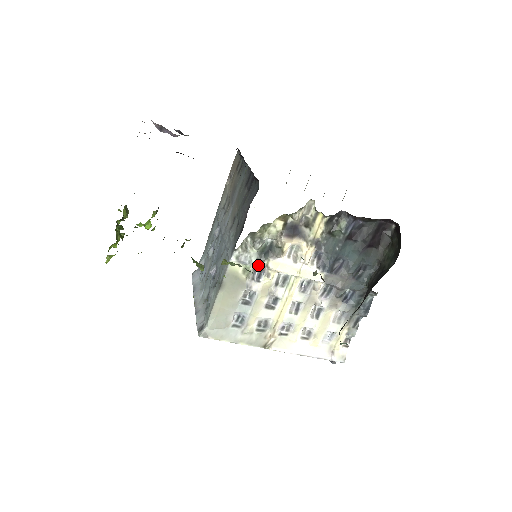
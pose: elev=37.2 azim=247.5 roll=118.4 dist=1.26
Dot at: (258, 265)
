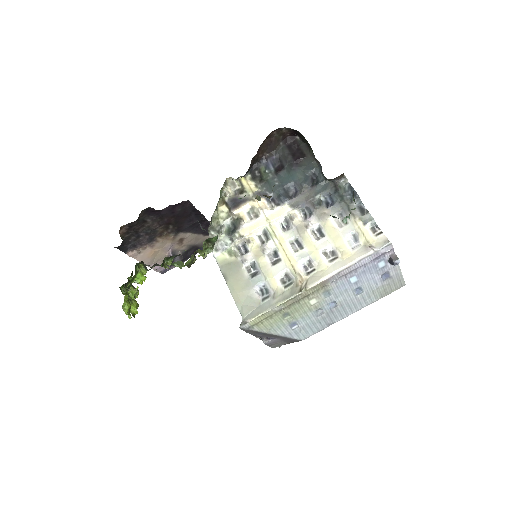
Dot at: (233, 241)
